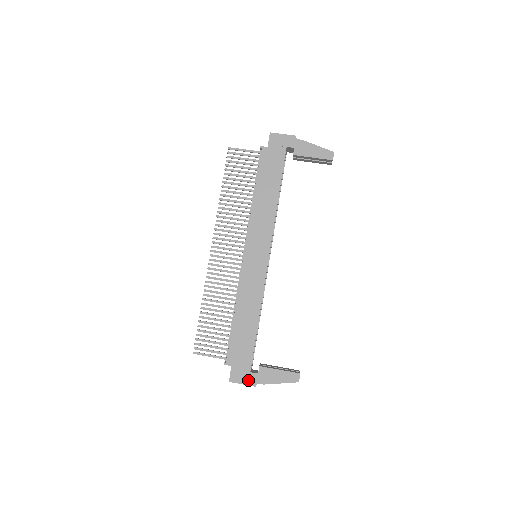
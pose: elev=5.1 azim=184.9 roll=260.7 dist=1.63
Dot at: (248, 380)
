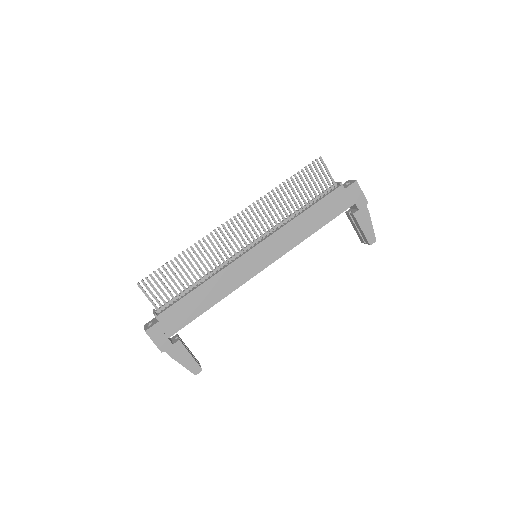
Dot at: (161, 343)
